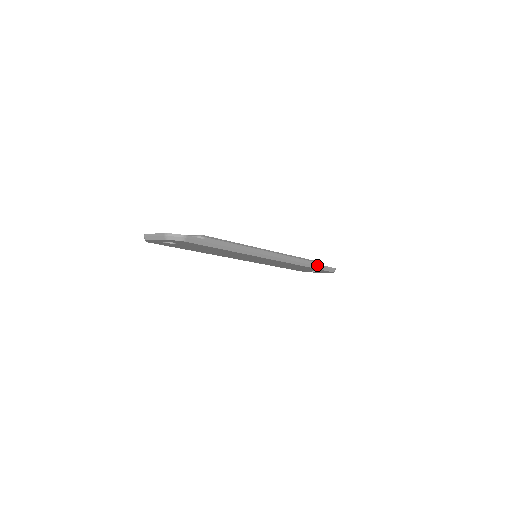
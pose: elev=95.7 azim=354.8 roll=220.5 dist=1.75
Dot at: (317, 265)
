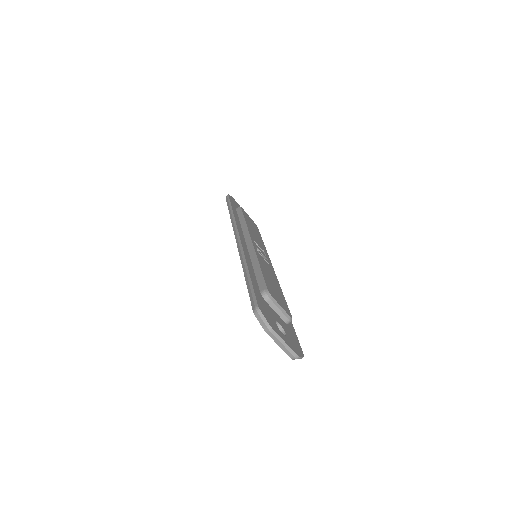
Dot at: occluded
